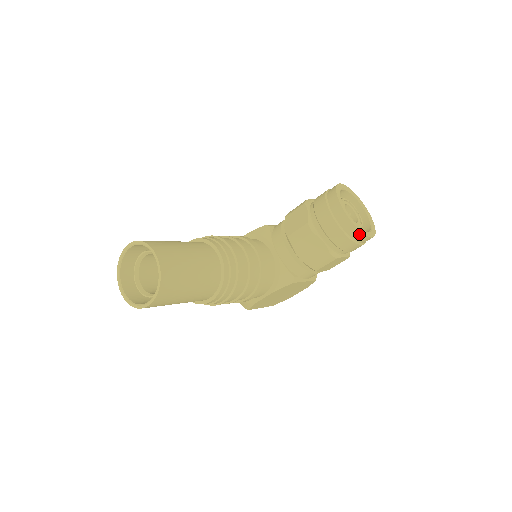
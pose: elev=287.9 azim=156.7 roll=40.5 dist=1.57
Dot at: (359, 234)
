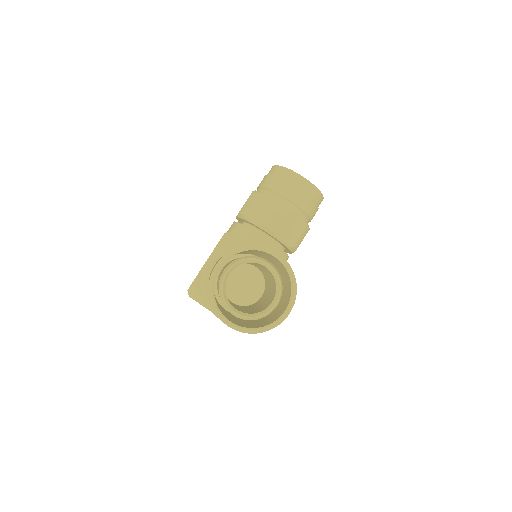
Dot at: (321, 197)
